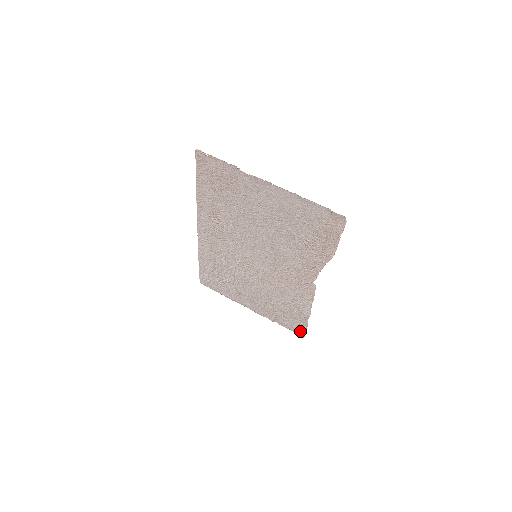
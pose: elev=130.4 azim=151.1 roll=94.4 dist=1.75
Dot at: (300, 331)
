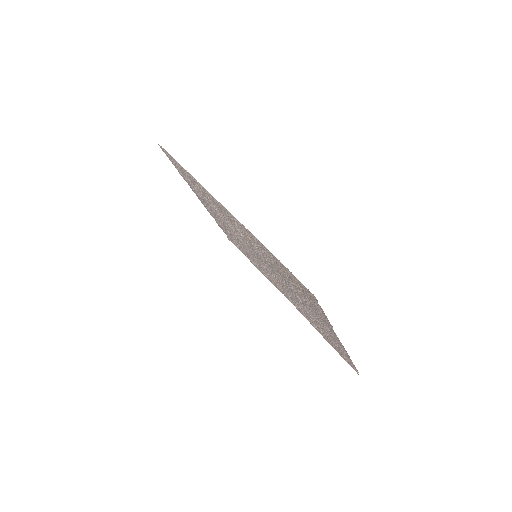
Dot at: occluded
